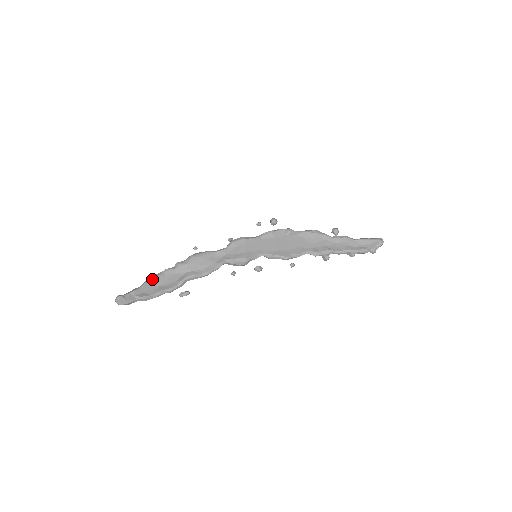
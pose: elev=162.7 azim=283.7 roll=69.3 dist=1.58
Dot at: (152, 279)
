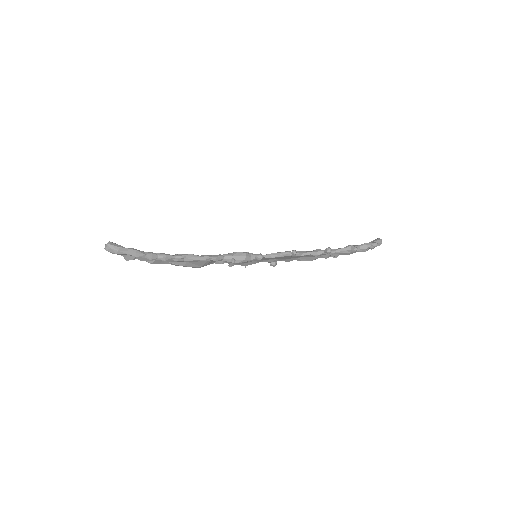
Dot at: occluded
